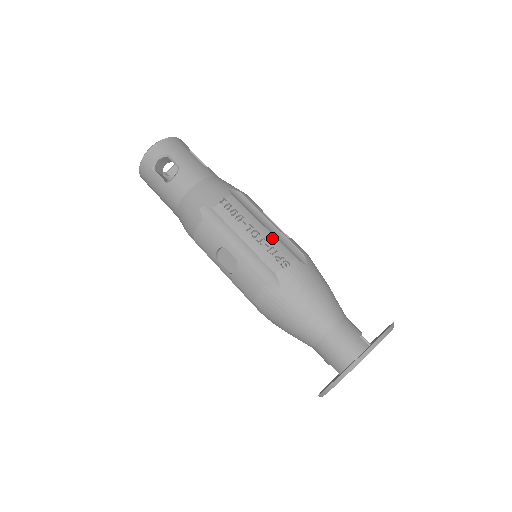
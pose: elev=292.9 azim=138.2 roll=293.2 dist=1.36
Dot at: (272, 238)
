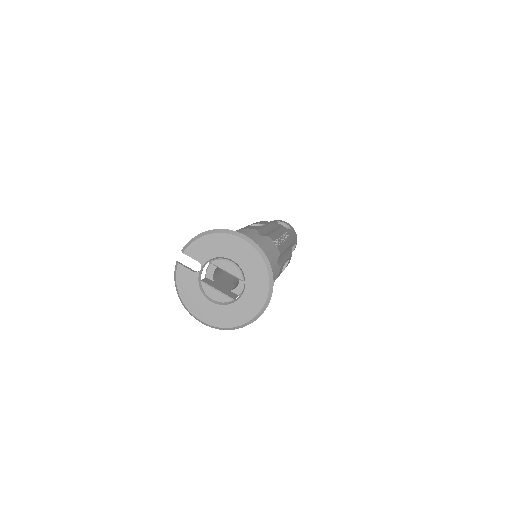
Dot at: (284, 248)
